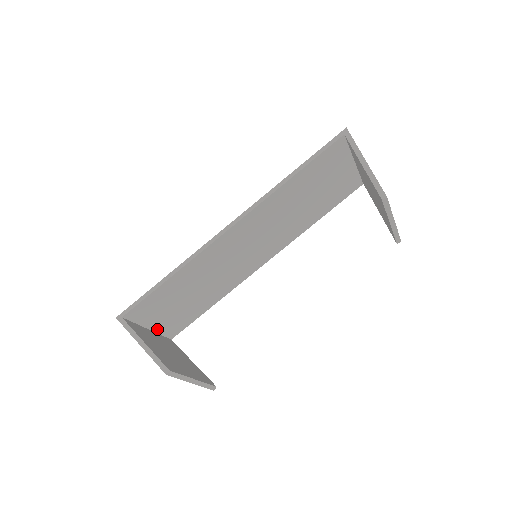
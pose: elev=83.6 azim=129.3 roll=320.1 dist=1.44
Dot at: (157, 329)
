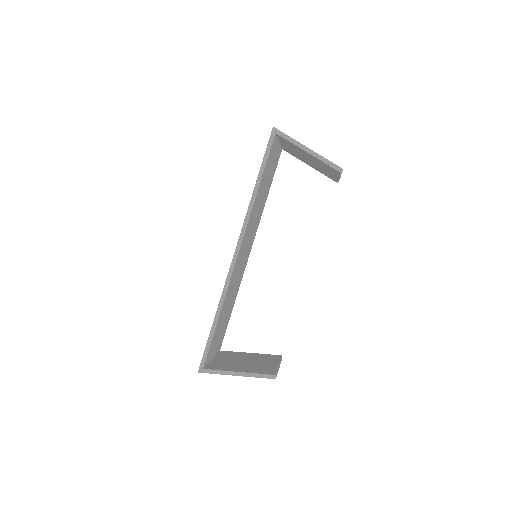
Dot at: (215, 353)
